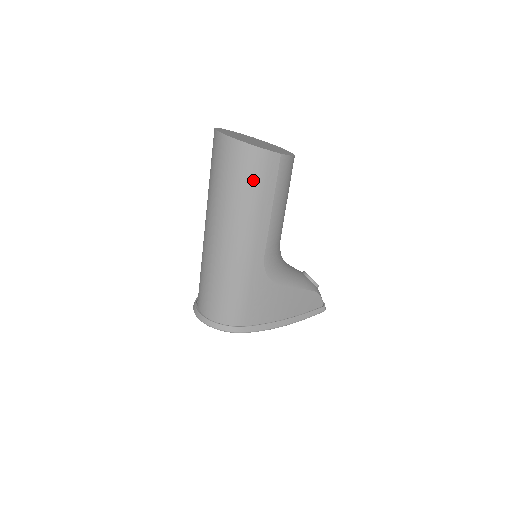
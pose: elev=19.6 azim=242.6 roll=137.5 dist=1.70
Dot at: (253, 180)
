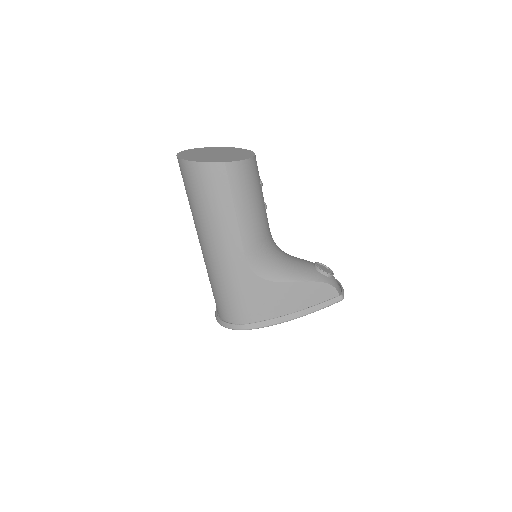
Dot at: (208, 192)
